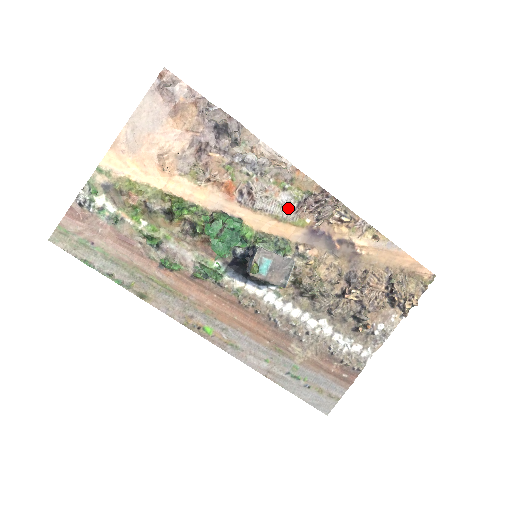
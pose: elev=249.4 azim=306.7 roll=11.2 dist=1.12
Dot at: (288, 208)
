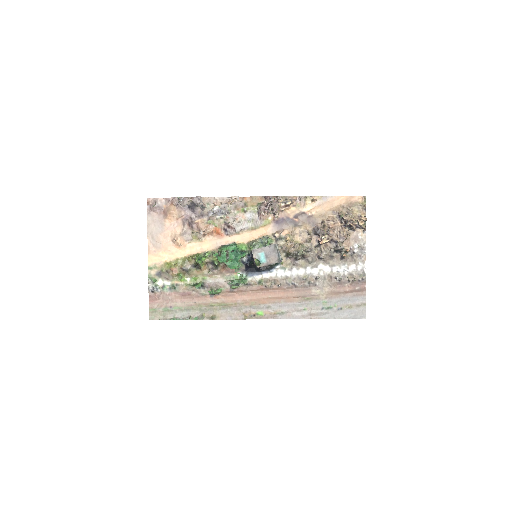
Dot at: (254, 220)
